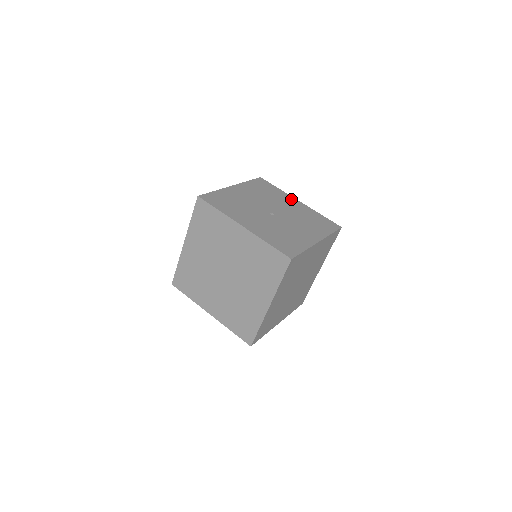
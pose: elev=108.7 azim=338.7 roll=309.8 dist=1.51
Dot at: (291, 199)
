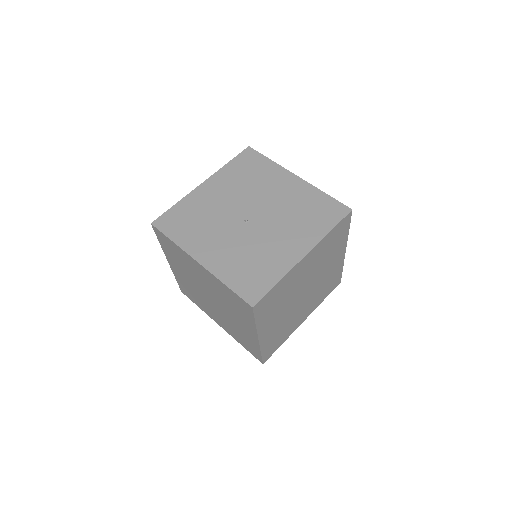
Dot at: (284, 176)
